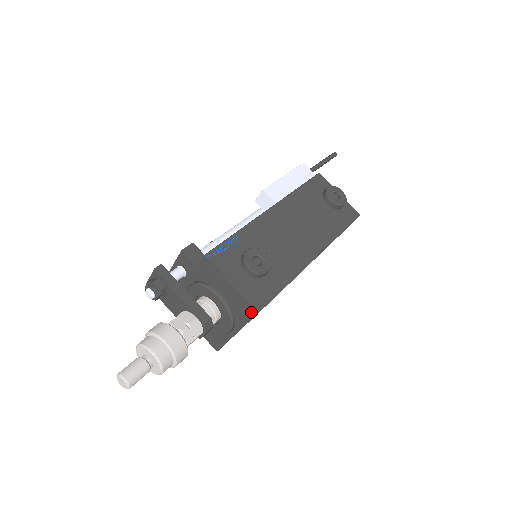
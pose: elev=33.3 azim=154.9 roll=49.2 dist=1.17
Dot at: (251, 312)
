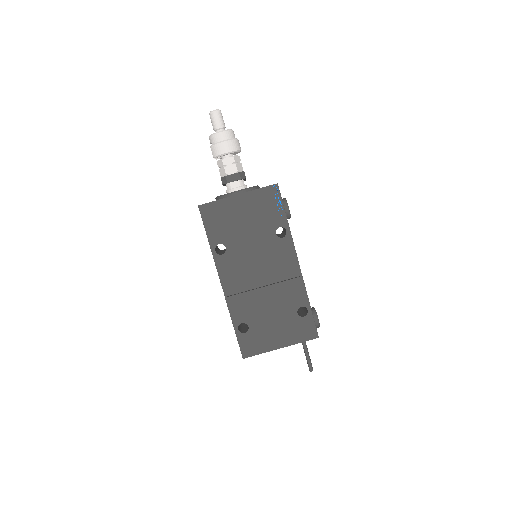
Dot at: (272, 185)
